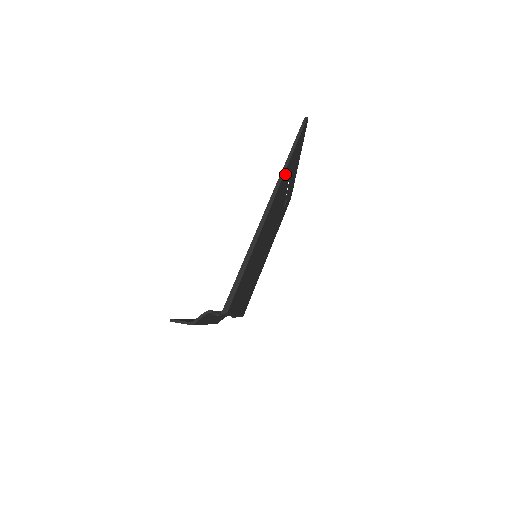
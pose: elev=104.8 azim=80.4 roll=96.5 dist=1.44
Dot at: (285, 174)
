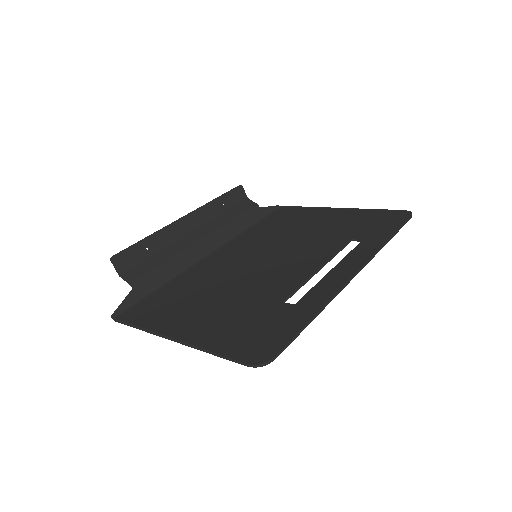
Dot at: (219, 342)
